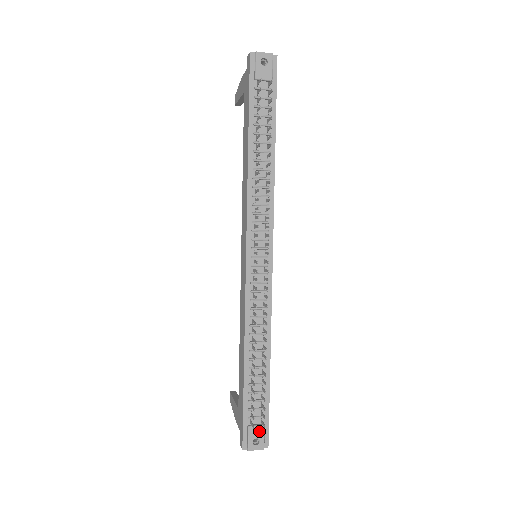
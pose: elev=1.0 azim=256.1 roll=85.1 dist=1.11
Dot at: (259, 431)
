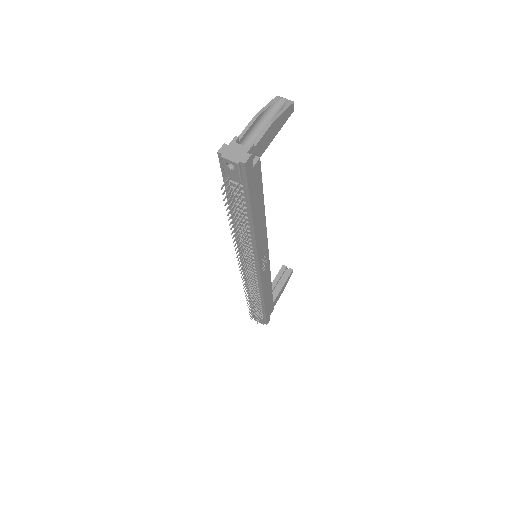
Dot at: (260, 319)
